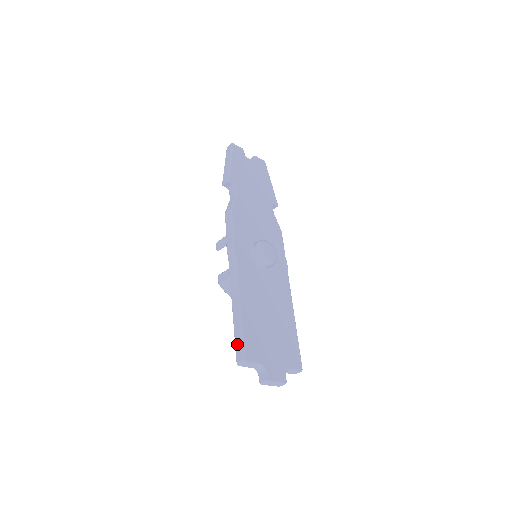
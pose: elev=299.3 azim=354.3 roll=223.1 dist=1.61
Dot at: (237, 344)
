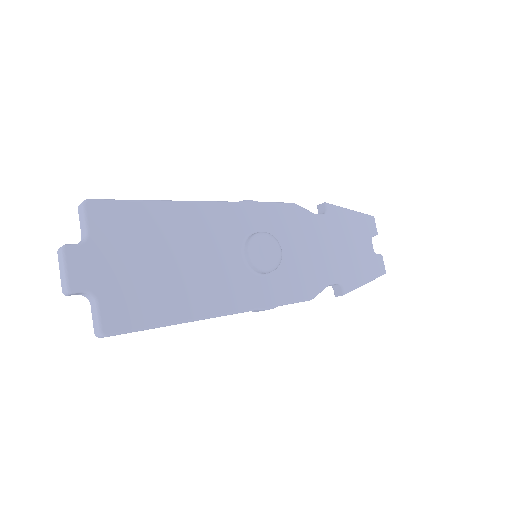
Dot at: occluded
